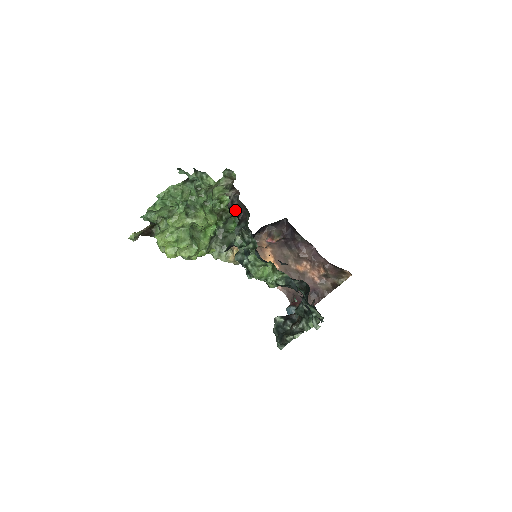
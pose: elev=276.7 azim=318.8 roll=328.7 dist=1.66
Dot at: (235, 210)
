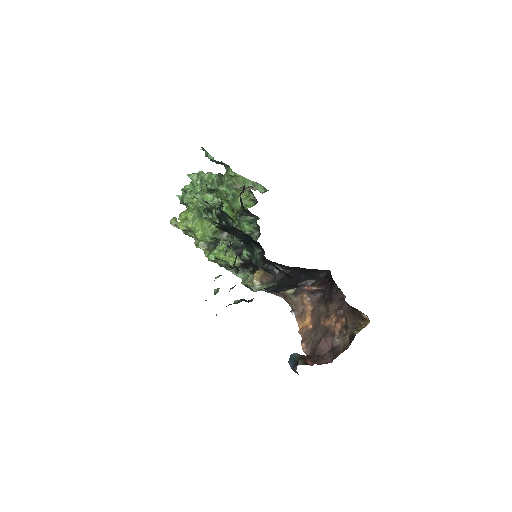
Dot at: occluded
